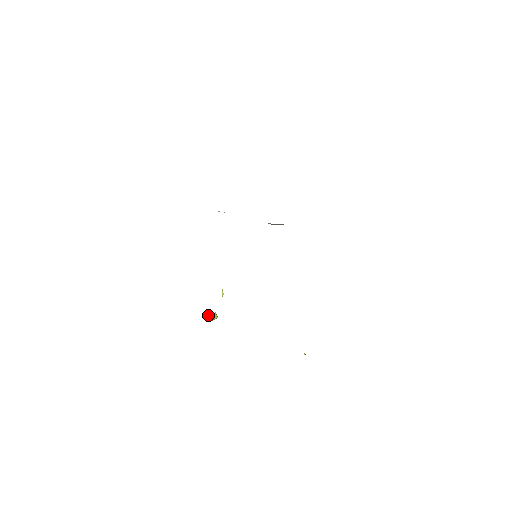
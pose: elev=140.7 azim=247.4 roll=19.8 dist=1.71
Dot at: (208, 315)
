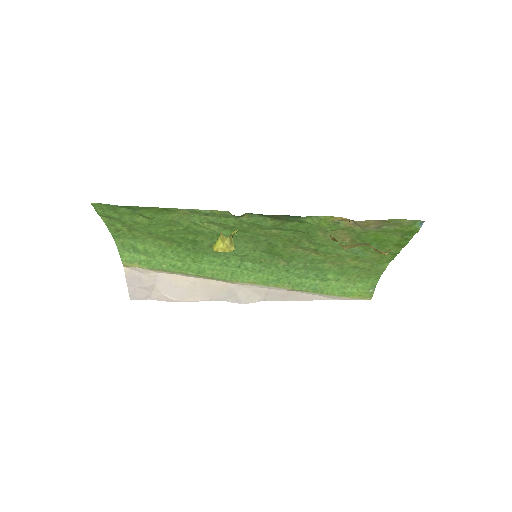
Dot at: (220, 242)
